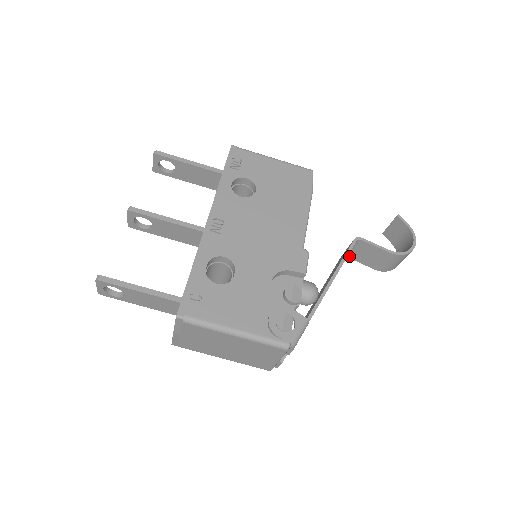
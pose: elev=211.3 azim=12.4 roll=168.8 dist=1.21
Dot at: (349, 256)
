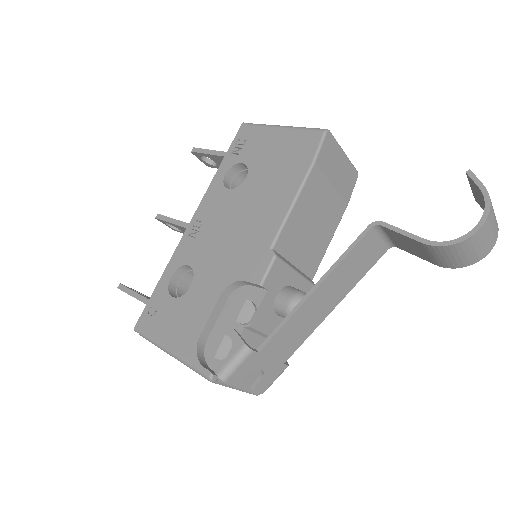
Dot at: (395, 245)
